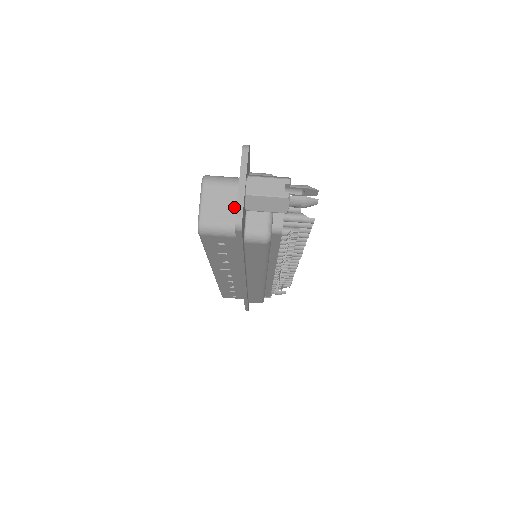
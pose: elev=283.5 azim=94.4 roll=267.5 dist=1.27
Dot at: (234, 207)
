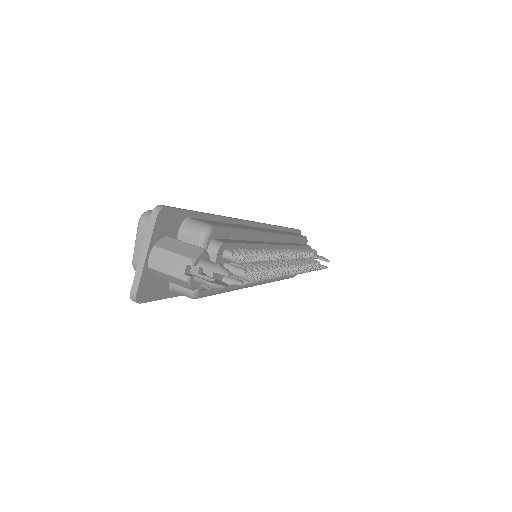
Dot at: occluded
